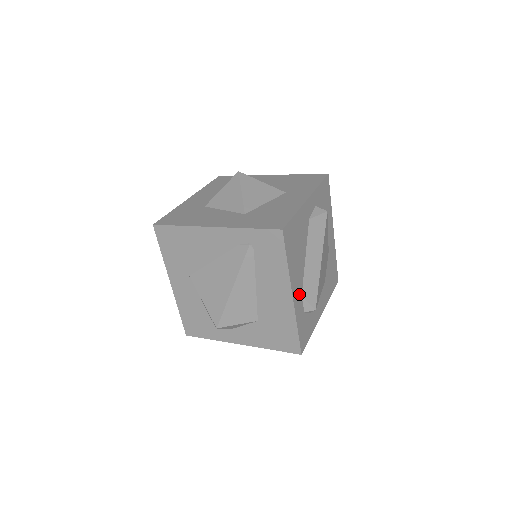
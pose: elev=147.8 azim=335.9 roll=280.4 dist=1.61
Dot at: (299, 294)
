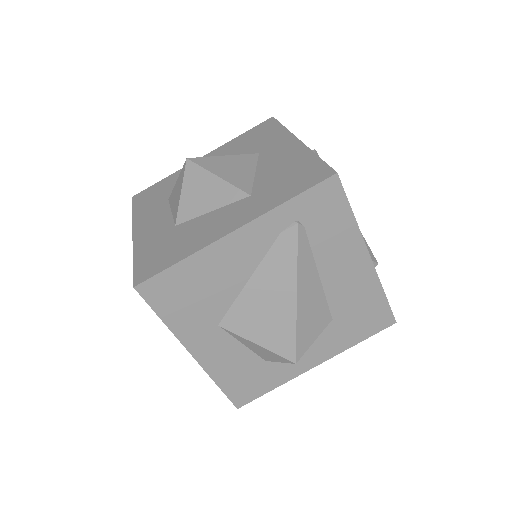
Dot at: occluded
